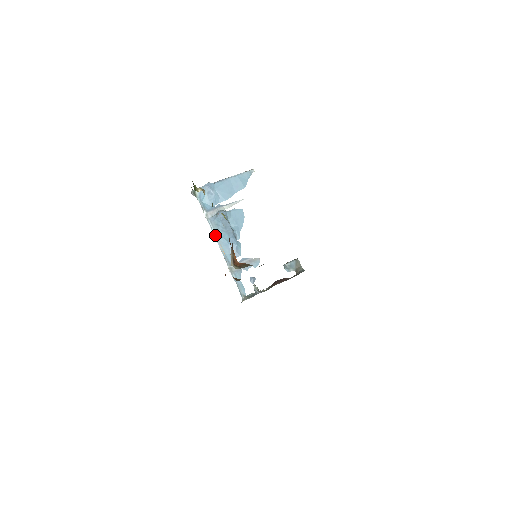
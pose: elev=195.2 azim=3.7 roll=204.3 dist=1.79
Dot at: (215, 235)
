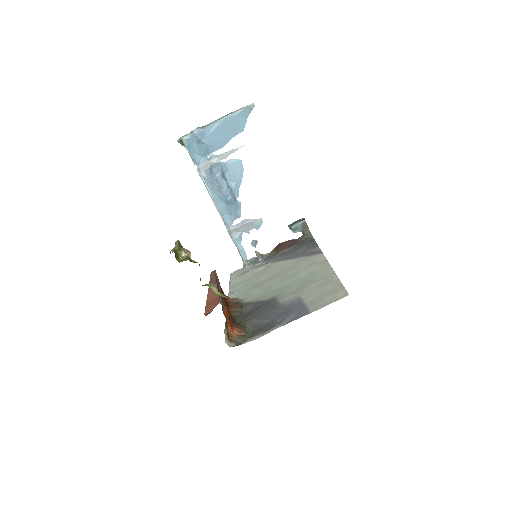
Dot at: (210, 194)
